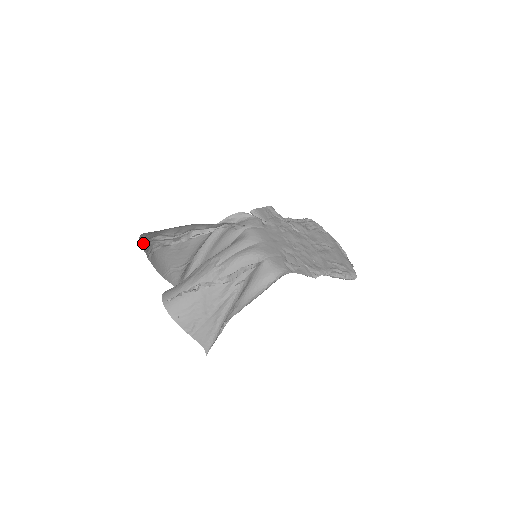
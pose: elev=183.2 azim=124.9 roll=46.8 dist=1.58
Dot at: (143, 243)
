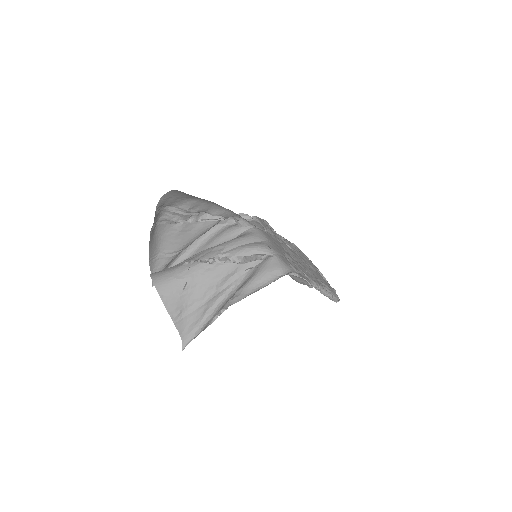
Dot at: (158, 207)
